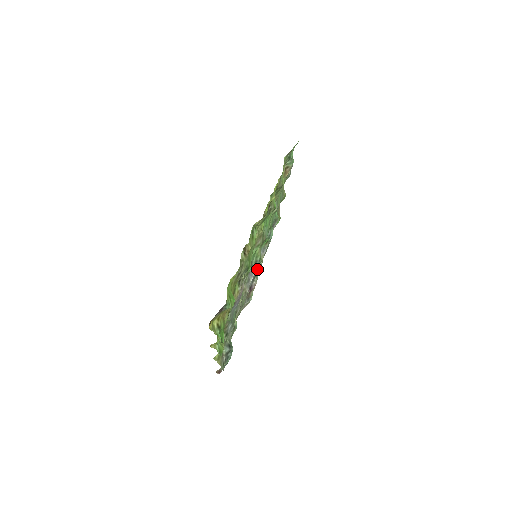
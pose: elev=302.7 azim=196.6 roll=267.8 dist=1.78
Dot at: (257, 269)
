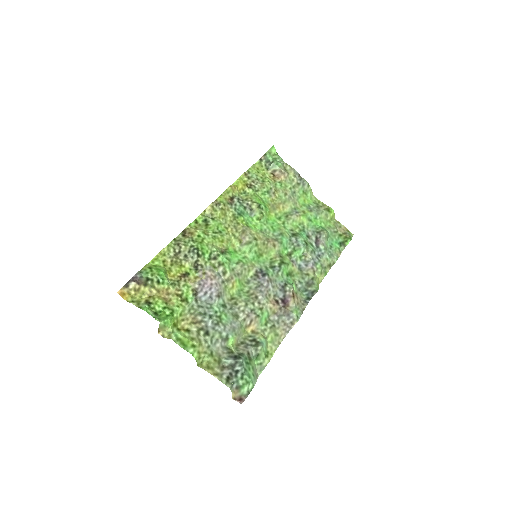
Dot at: (309, 287)
